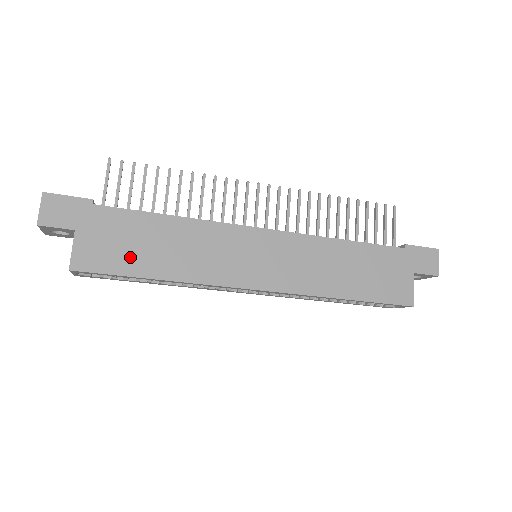
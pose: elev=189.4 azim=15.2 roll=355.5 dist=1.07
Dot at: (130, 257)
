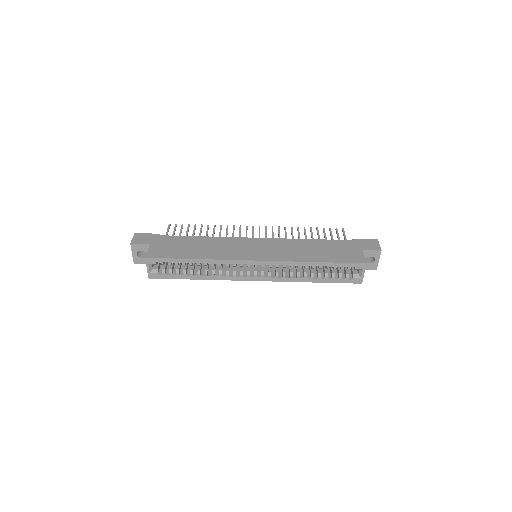
Dot at: (179, 252)
